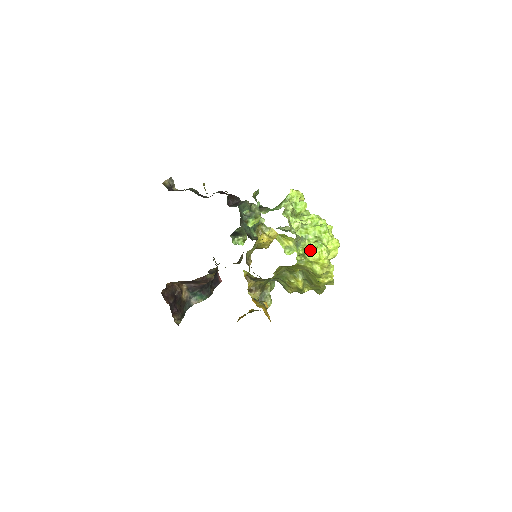
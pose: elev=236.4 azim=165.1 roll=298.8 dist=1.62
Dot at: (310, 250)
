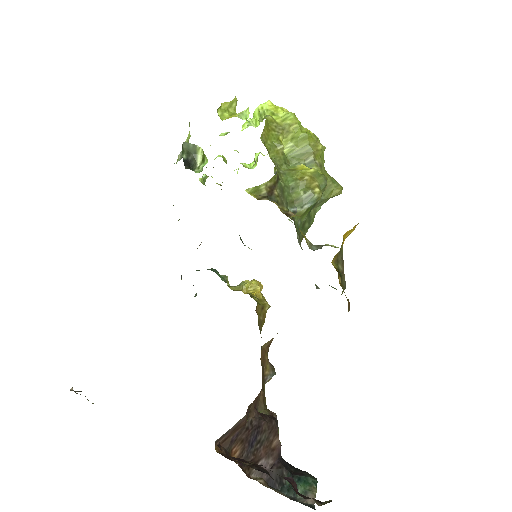
Dot at: (257, 107)
